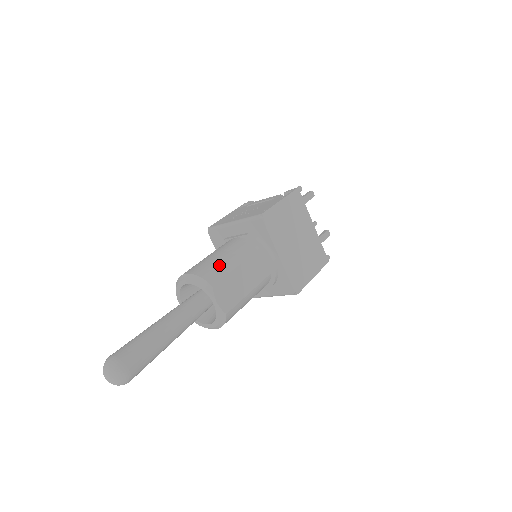
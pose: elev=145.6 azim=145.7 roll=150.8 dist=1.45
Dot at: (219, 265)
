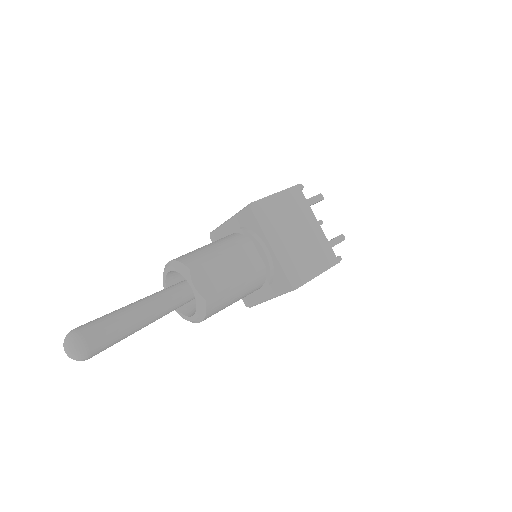
Dot at: (202, 252)
